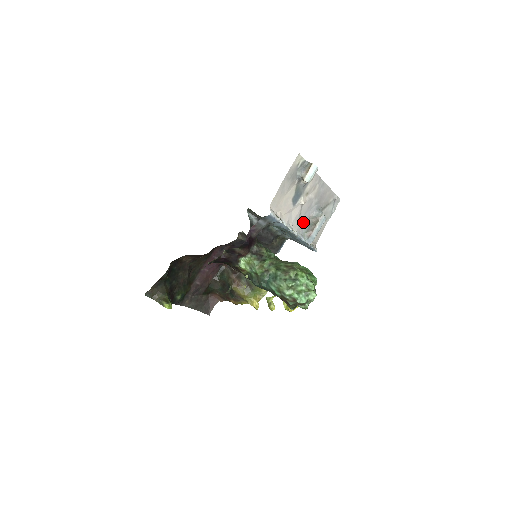
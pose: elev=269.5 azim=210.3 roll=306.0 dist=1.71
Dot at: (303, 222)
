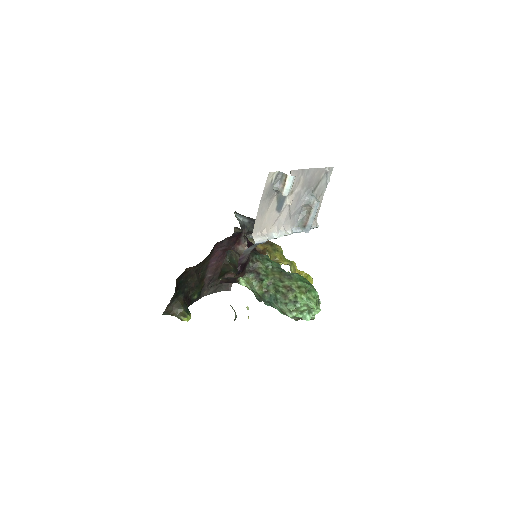
Dot at: (295, 215)
